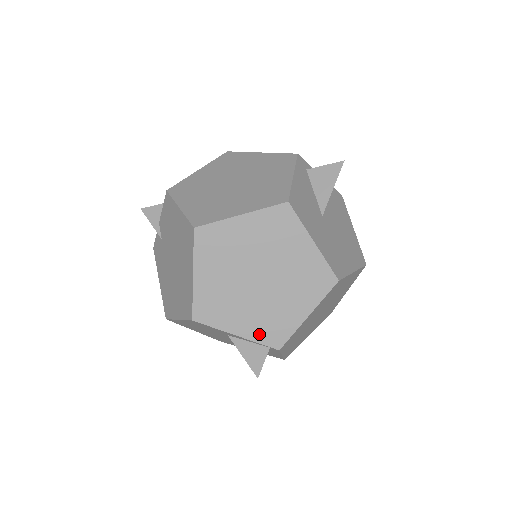
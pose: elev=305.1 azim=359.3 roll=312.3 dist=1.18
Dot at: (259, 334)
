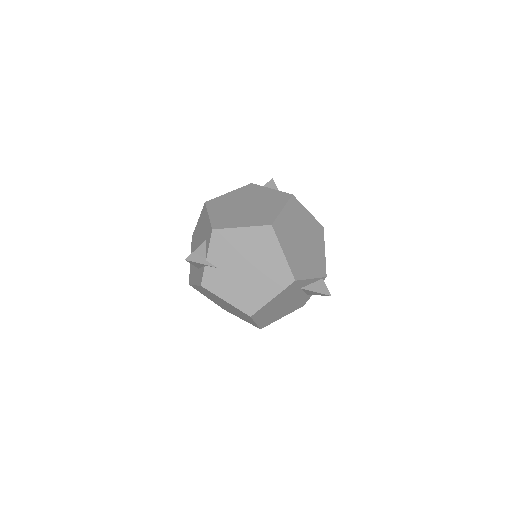
Dot at: (317, 272)
